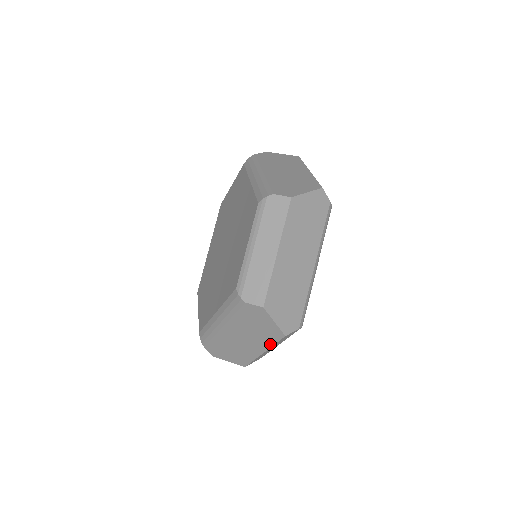
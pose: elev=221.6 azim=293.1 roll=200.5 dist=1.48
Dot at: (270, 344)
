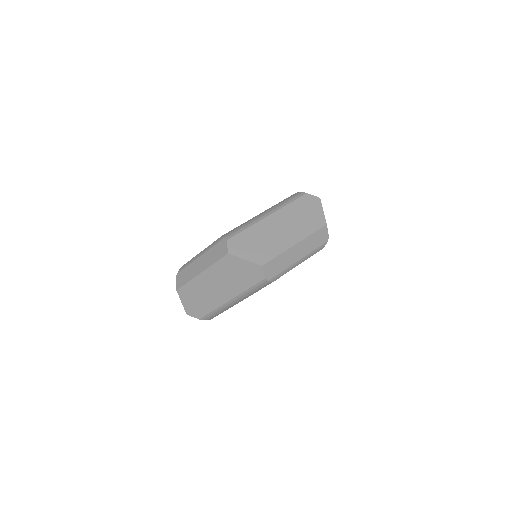
Dot at: (308, 233)
